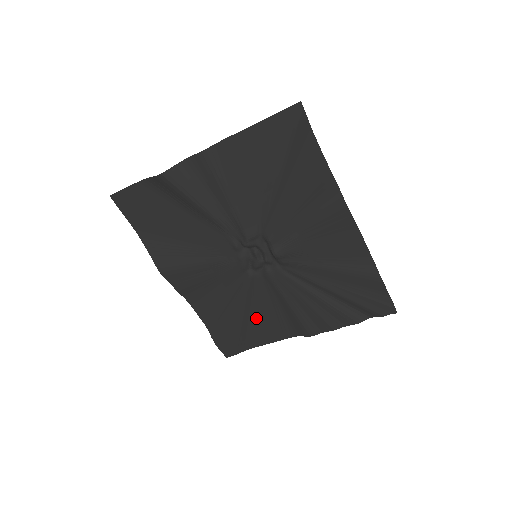
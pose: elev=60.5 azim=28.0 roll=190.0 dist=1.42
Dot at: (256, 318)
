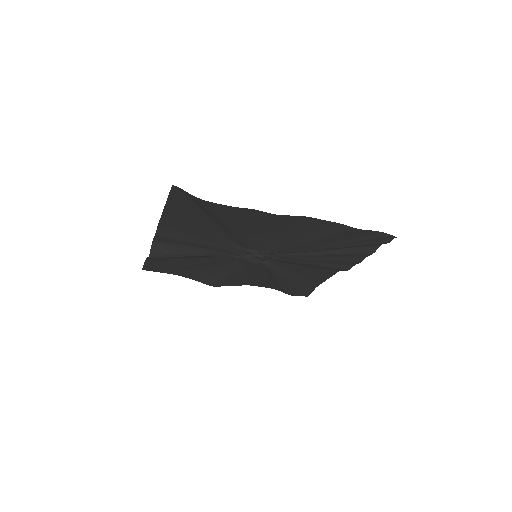
Dot at: (300, 275)
